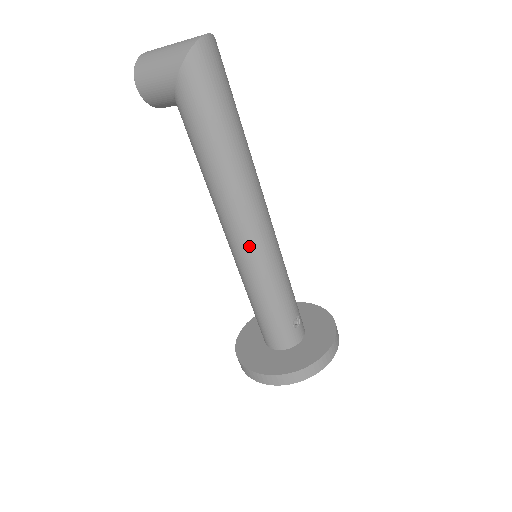
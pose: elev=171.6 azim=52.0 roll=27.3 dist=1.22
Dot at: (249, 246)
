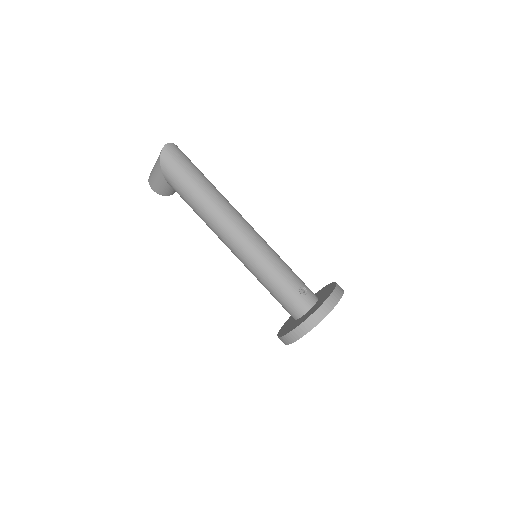
Dot at: (240, 246)
